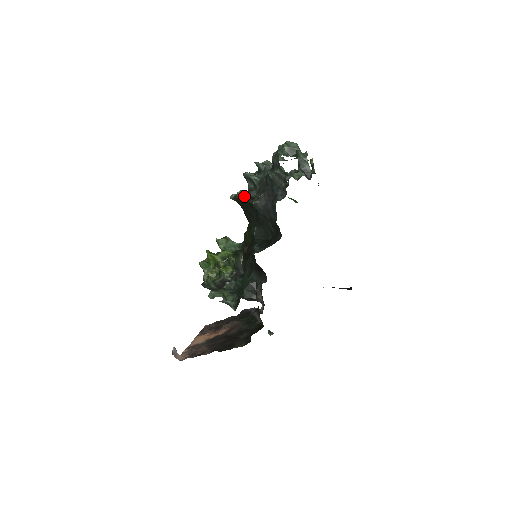
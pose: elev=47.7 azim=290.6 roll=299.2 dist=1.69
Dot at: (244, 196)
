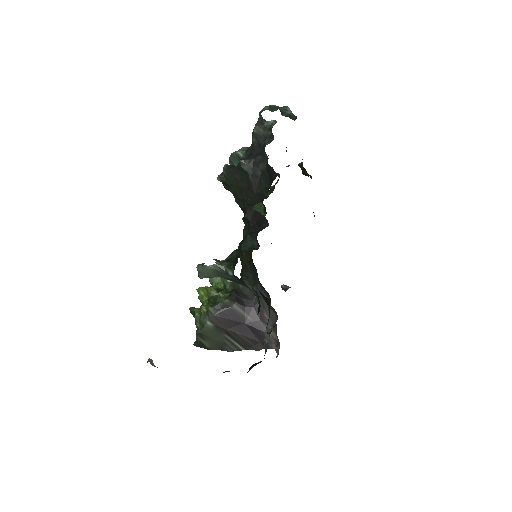
Dot at: (231, 166)
